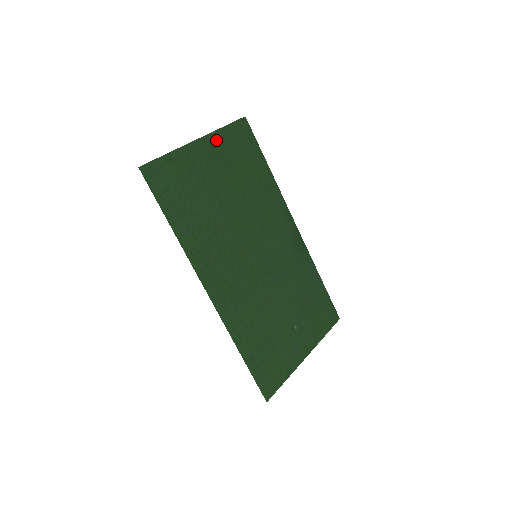
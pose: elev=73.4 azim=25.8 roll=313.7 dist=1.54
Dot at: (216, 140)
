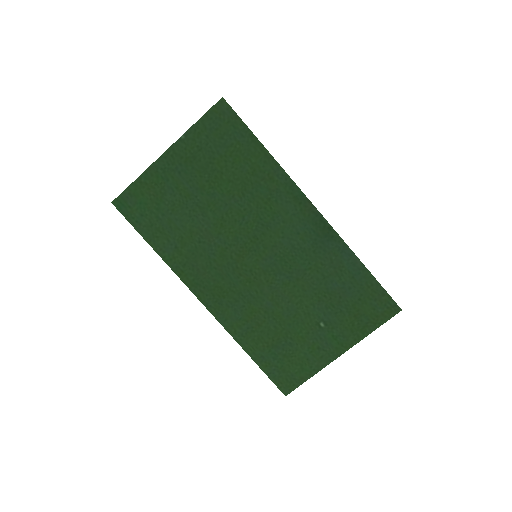
Dot at: (187, 143)
